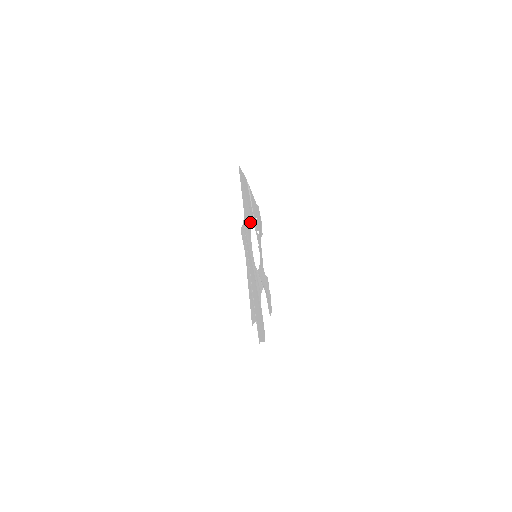
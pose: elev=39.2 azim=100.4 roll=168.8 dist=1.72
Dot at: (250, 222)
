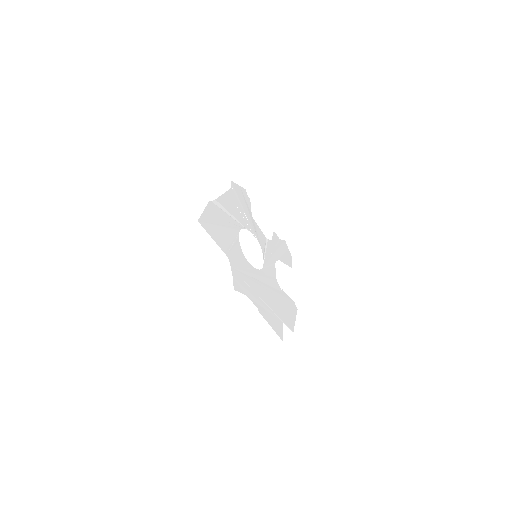
Dot at: (236, 241)
